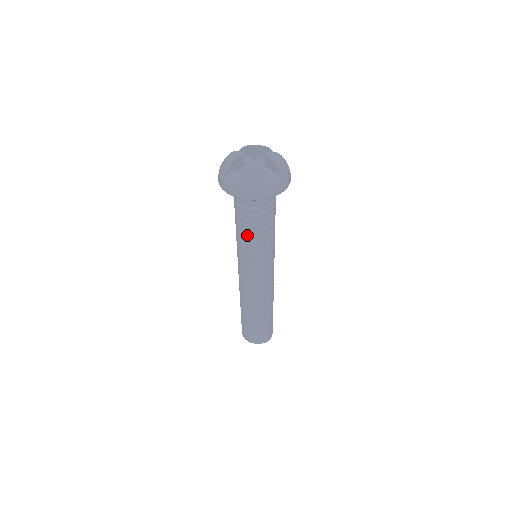
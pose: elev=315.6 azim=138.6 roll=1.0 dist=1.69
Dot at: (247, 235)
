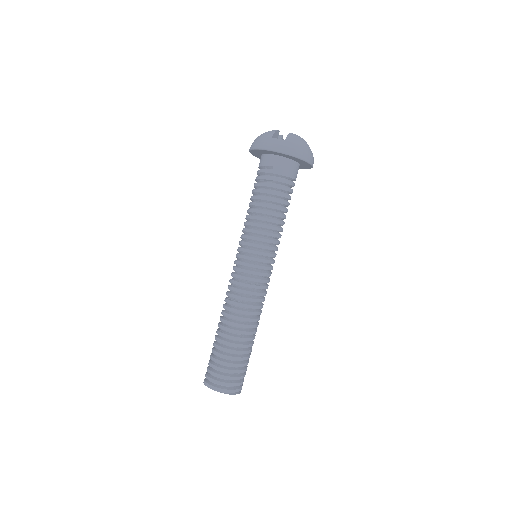
Dot at: (271, 211)
